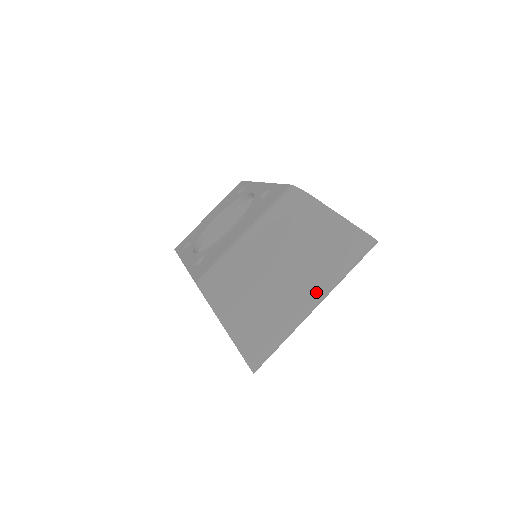
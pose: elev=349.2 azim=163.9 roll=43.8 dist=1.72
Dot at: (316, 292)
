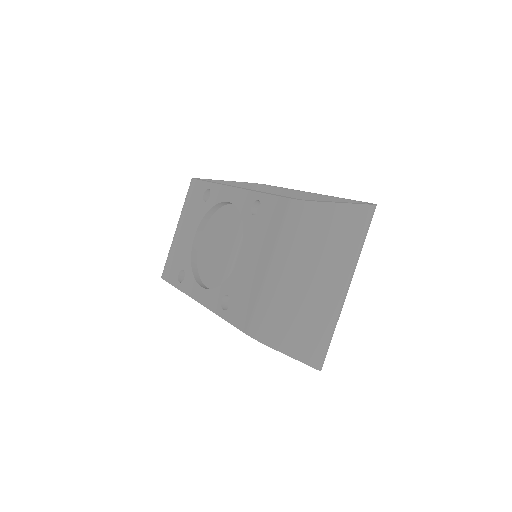
Dot at: (346, 279)
